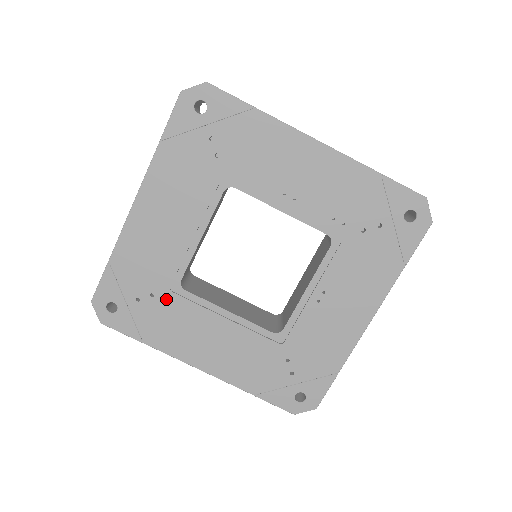
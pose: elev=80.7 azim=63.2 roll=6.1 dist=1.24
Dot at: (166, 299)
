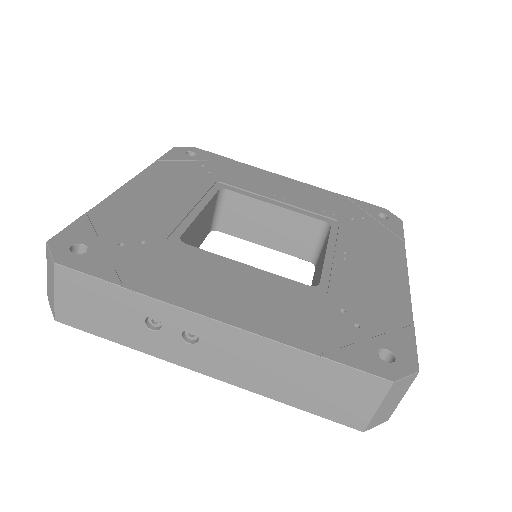
Dot at: (162, 247)
